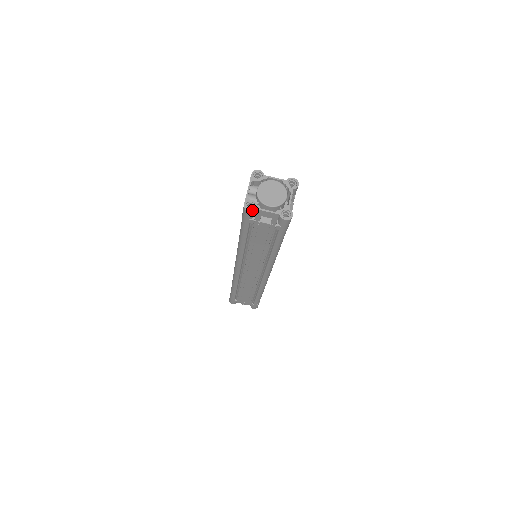
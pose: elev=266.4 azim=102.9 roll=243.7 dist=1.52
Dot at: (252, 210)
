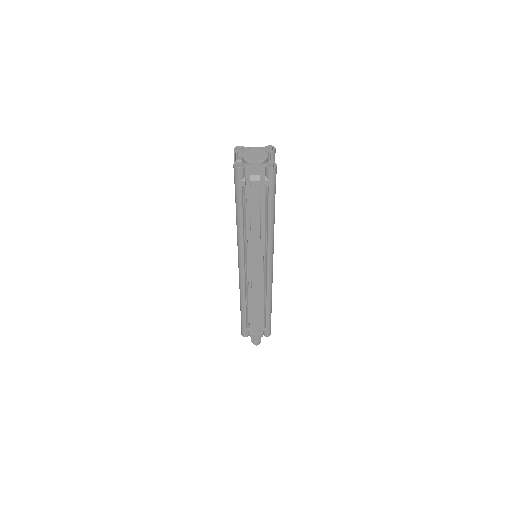
Dot at: (241, 167)
